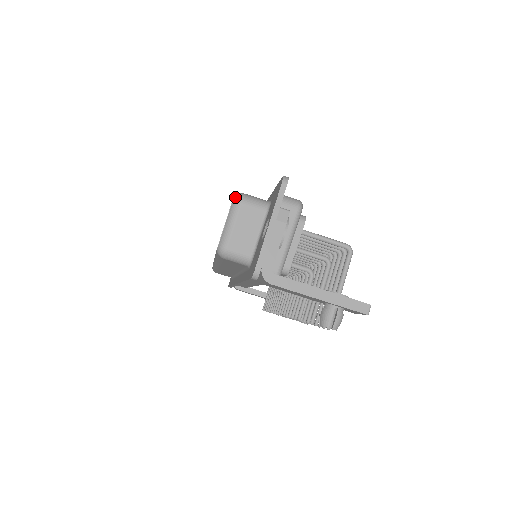
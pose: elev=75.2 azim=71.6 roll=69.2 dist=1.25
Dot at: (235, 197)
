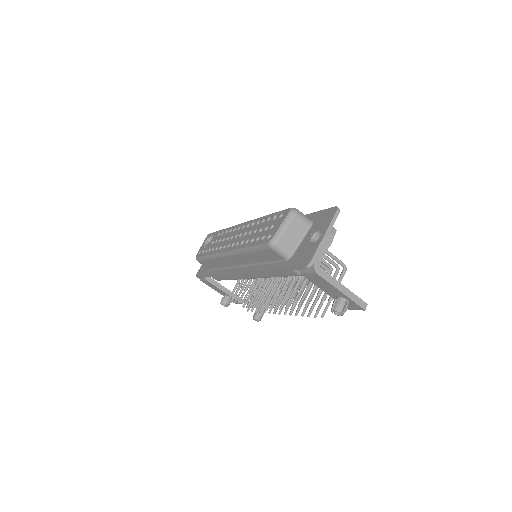
Dot at: (292, 209)
